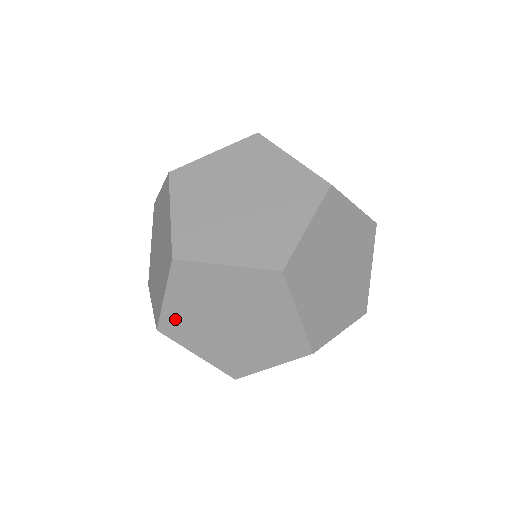
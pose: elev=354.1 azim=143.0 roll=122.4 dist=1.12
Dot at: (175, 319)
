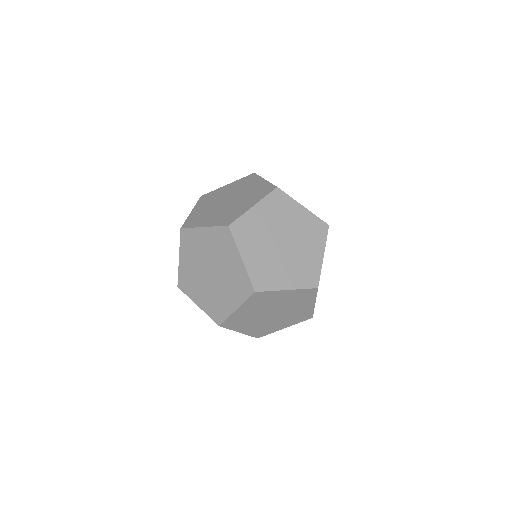
Dot at: (249, 224)
